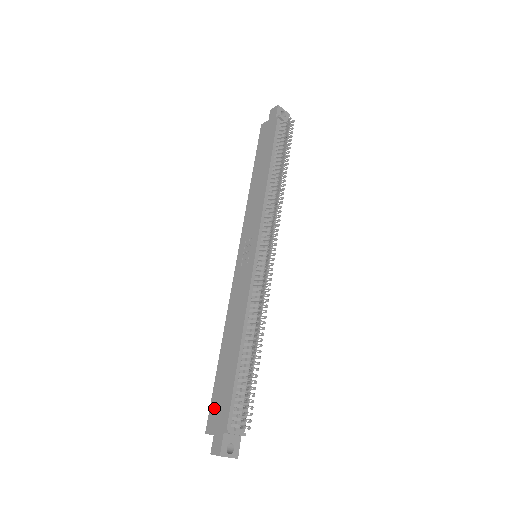
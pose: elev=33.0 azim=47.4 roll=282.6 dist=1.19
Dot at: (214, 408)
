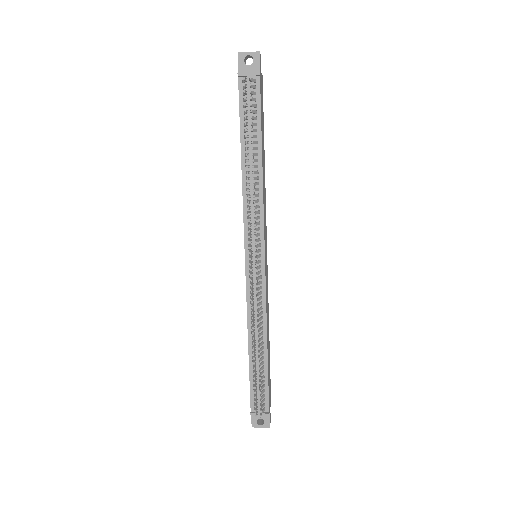
Dot at: occluded
